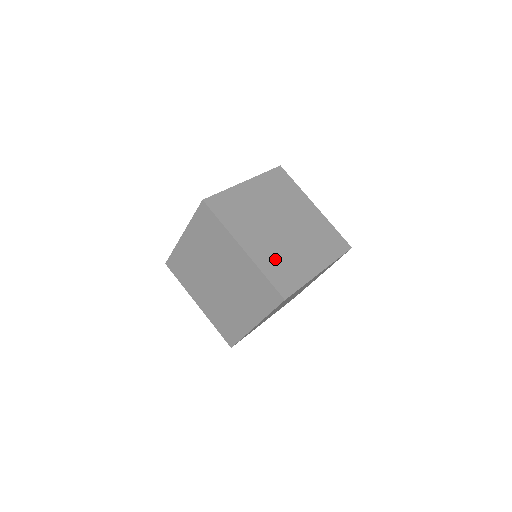
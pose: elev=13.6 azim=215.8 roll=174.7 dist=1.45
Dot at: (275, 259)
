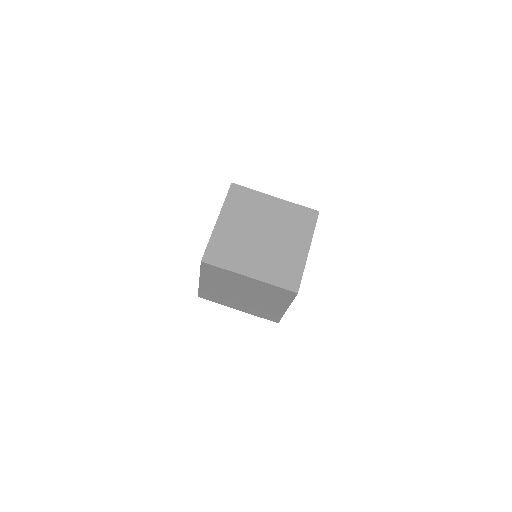
Dot at: occluded
